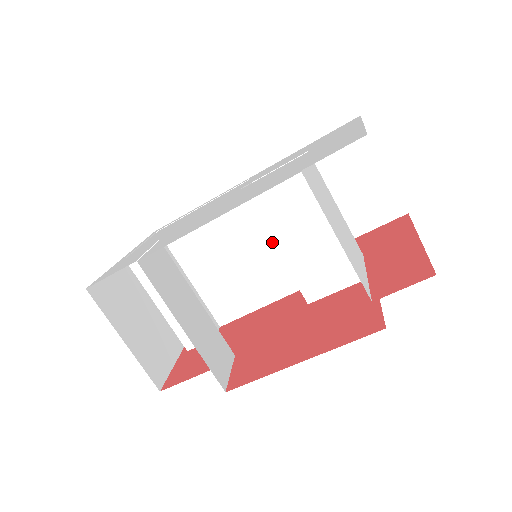
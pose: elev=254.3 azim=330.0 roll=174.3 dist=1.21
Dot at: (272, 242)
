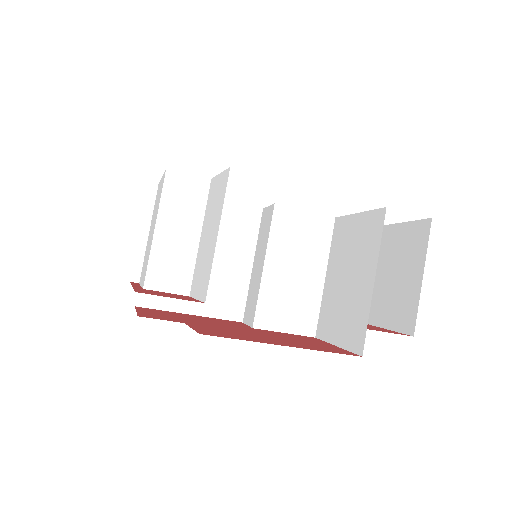
Dot at: (265, 258)
